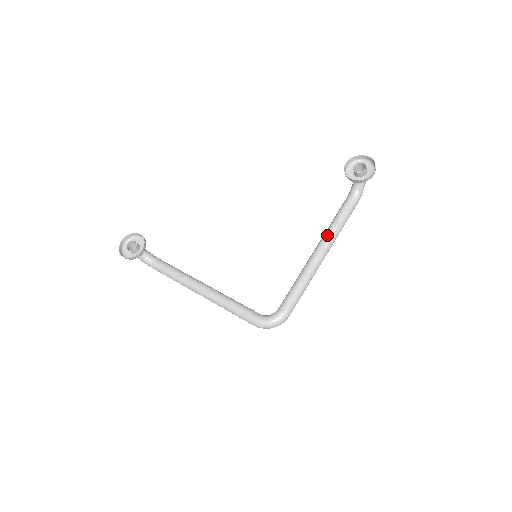
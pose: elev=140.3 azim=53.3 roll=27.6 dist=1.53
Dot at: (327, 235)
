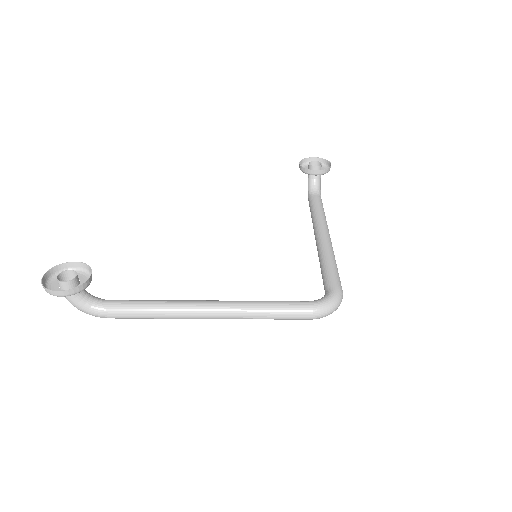
Dot at: (320, 221)
